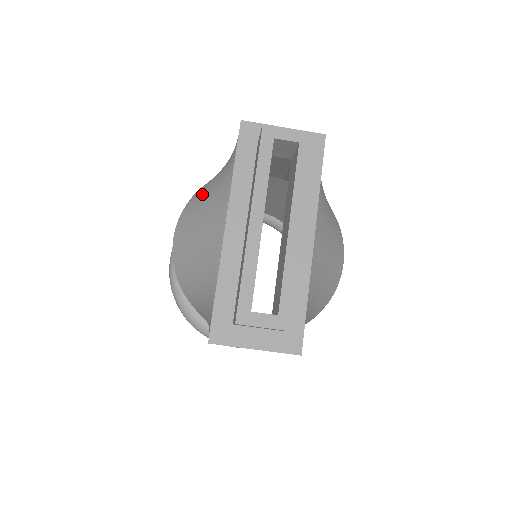
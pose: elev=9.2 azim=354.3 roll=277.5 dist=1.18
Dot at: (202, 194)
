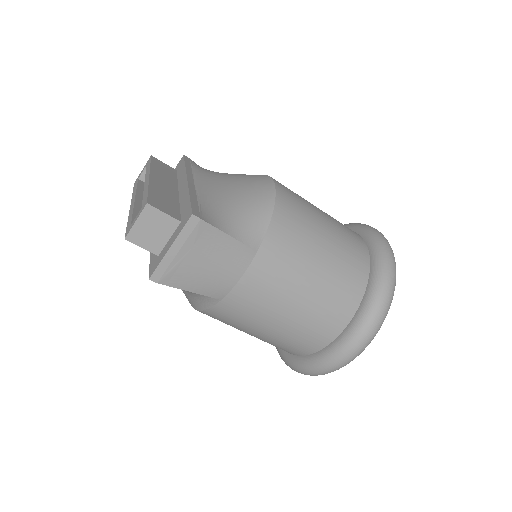
Dot at: occluded
